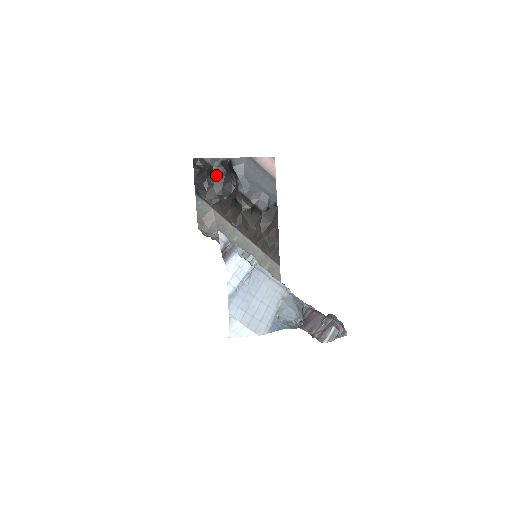
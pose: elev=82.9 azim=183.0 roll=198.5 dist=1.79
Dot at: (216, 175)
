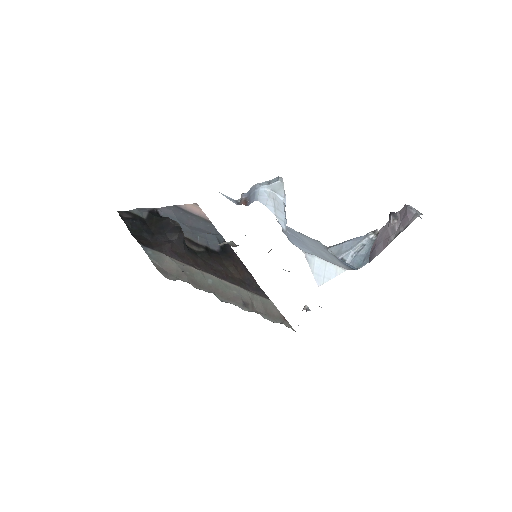
Dot at: (151, 224)
